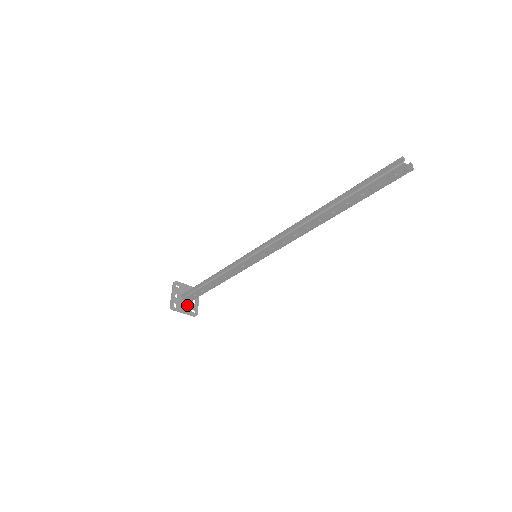
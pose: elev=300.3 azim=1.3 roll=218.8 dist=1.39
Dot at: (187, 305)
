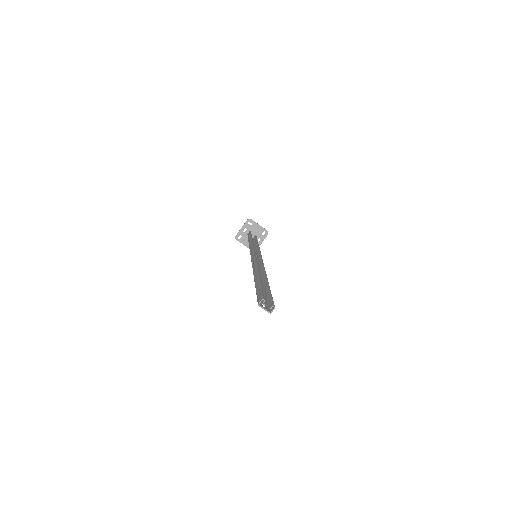
Dot at: occluded
